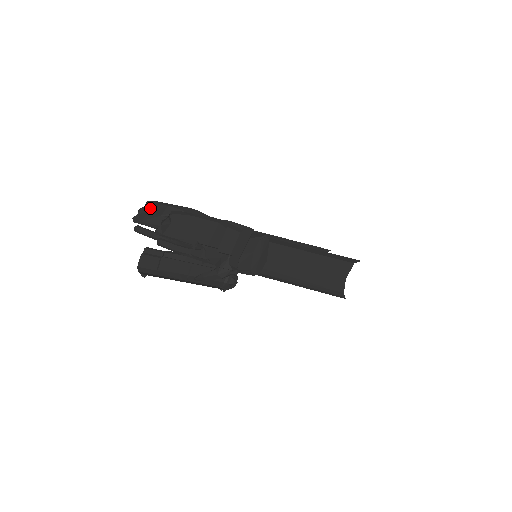
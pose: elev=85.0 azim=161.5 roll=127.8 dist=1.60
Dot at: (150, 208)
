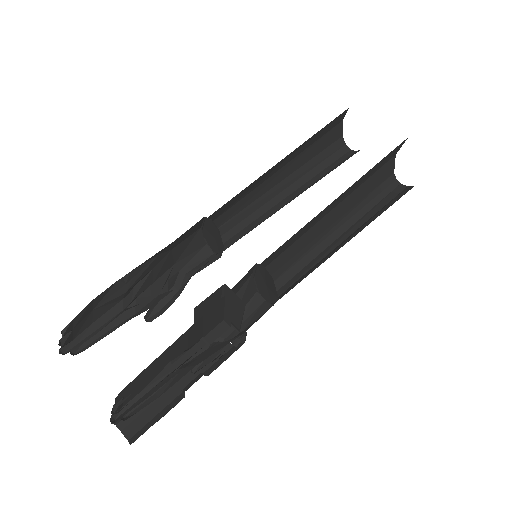
Dot at: (71, 326)
